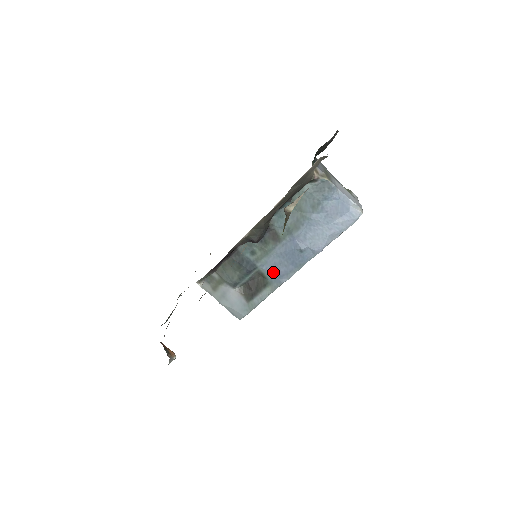
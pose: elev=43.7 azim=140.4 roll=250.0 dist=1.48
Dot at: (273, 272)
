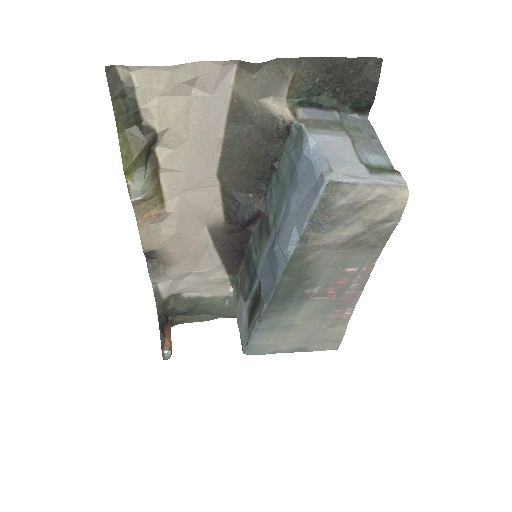
Dot at: (263, 285)
